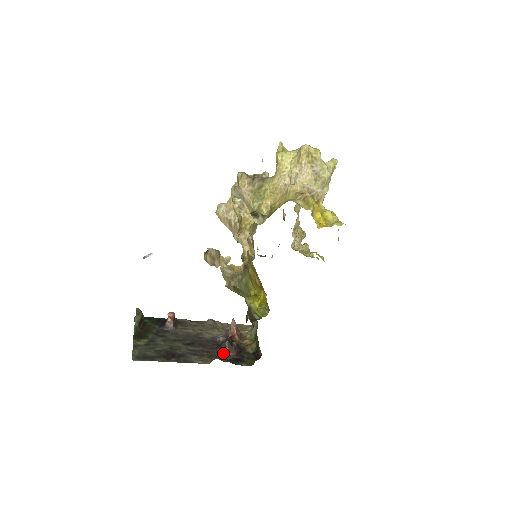
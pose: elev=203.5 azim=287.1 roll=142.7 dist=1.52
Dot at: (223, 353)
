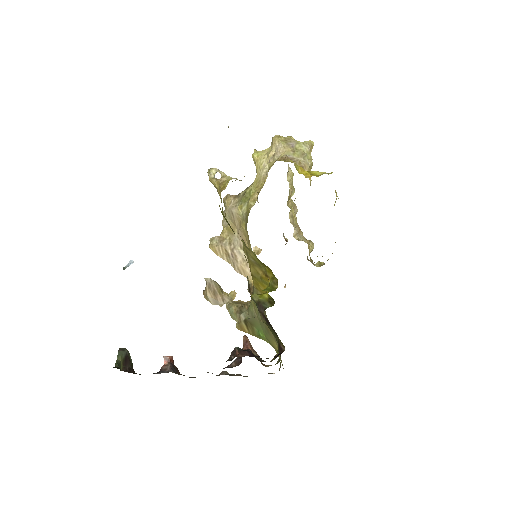
Dot at: (232, 359)
